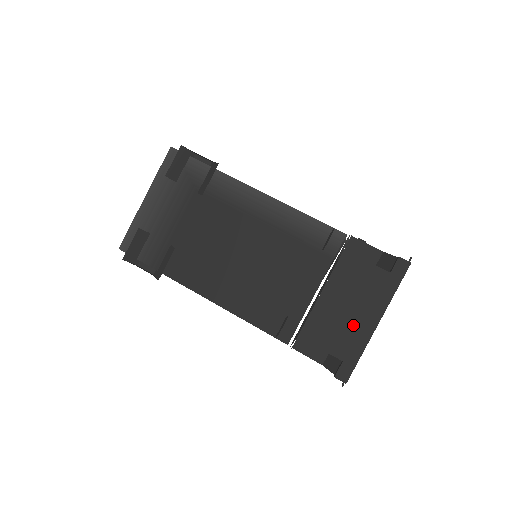
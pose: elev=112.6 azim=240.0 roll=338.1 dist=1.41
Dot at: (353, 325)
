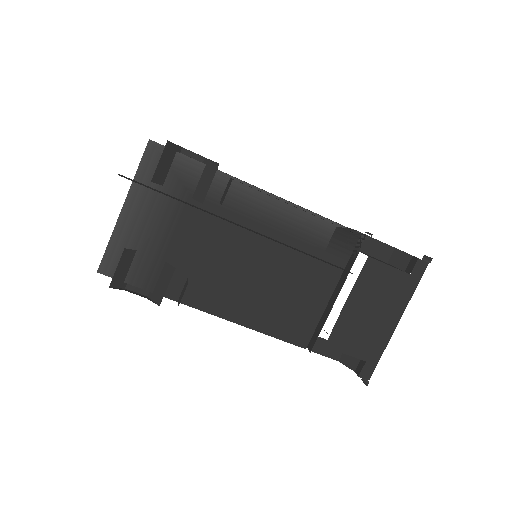
Dot at: (376, 328)
